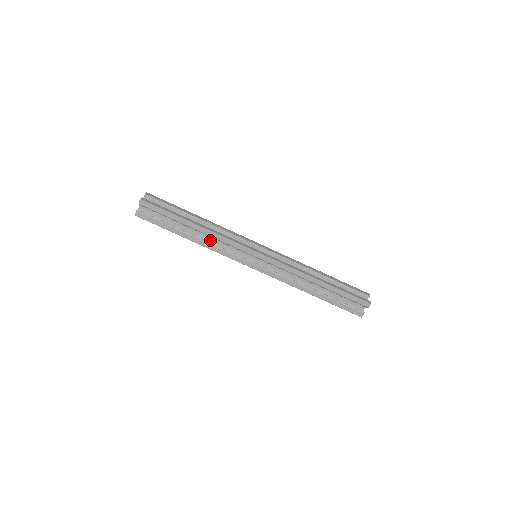
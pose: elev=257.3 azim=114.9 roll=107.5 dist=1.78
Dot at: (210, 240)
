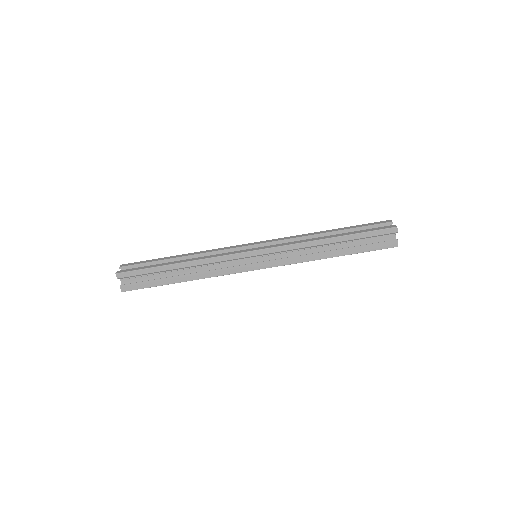
Dot at: (203, 269)
